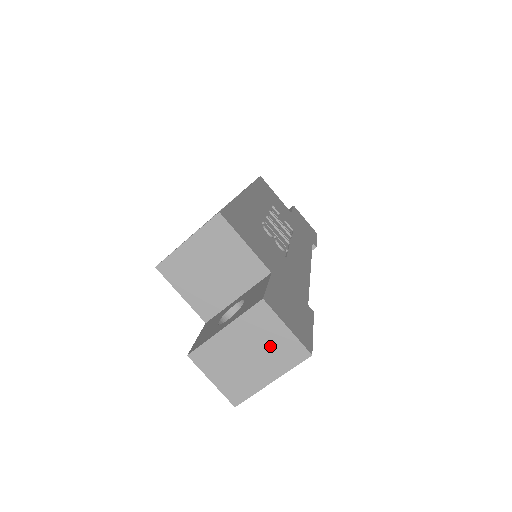
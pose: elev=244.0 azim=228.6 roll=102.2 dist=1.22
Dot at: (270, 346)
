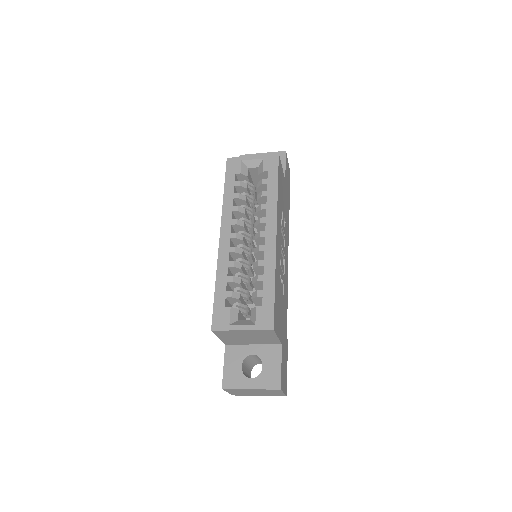
Dot at: (269, 393)
